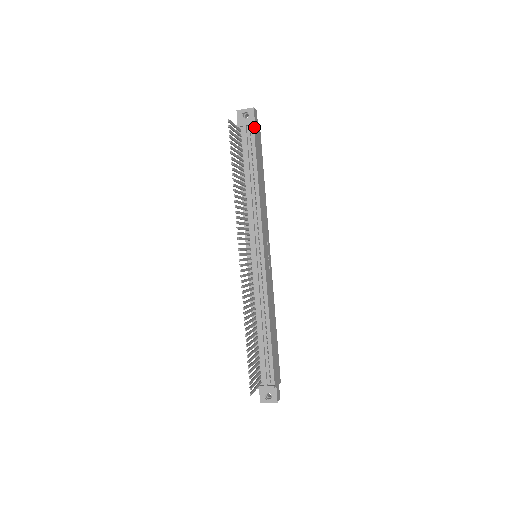
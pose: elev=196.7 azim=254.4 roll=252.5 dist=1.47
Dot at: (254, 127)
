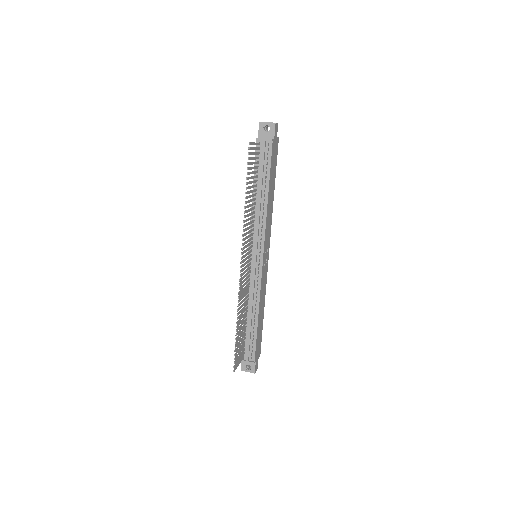
Dot at: (273, 143)
